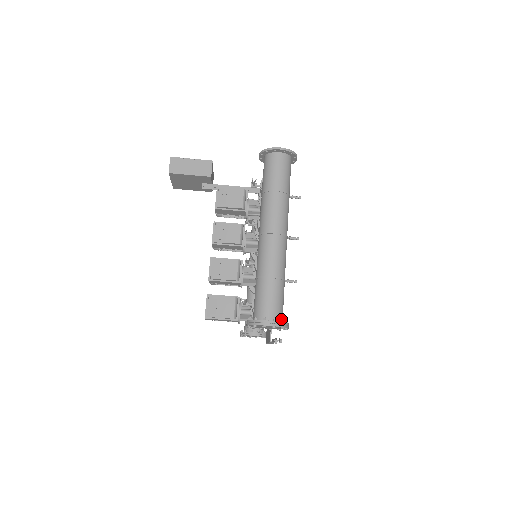
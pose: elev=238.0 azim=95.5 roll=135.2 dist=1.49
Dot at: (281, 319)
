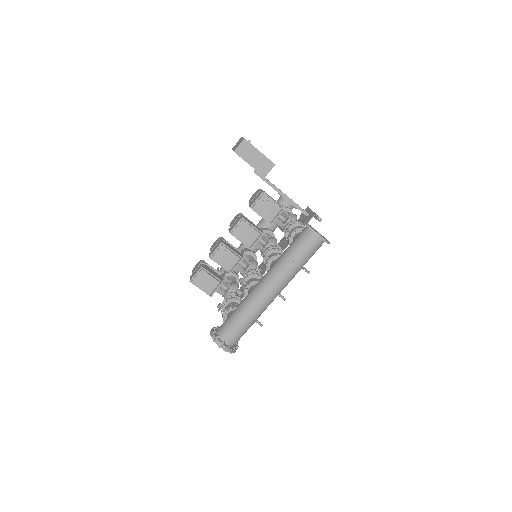
Dot at: occluded
